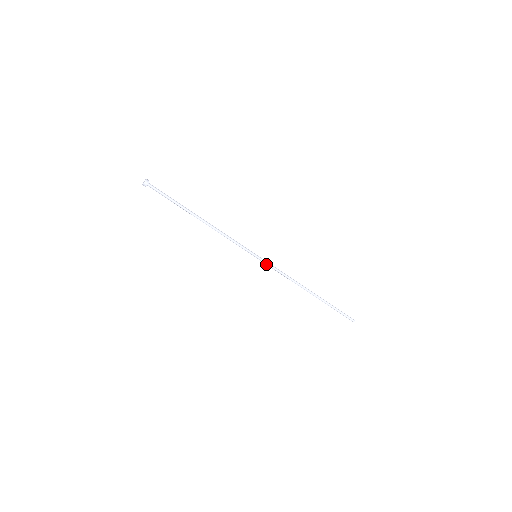
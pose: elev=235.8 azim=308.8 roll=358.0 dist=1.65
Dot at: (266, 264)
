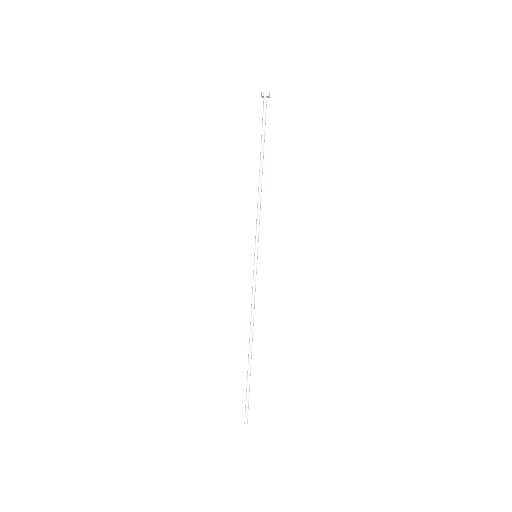
Dot at: (254, 273)
